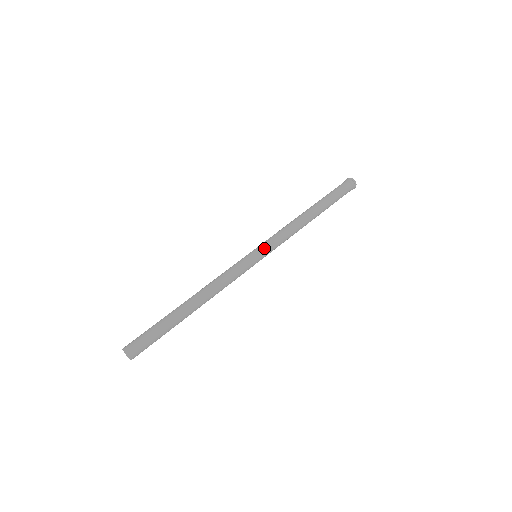
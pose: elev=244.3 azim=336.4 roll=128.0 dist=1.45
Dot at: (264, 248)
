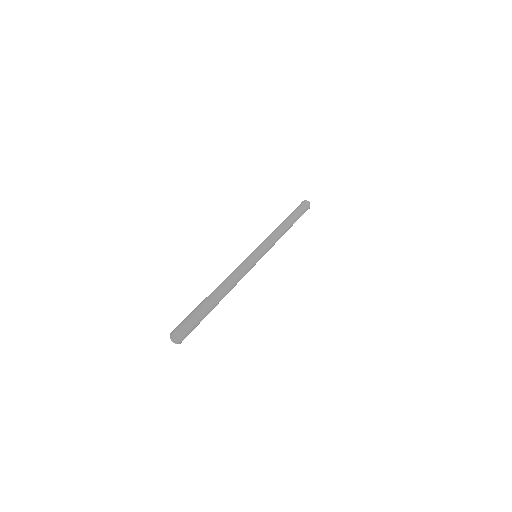
Dot at: (261, 248)
